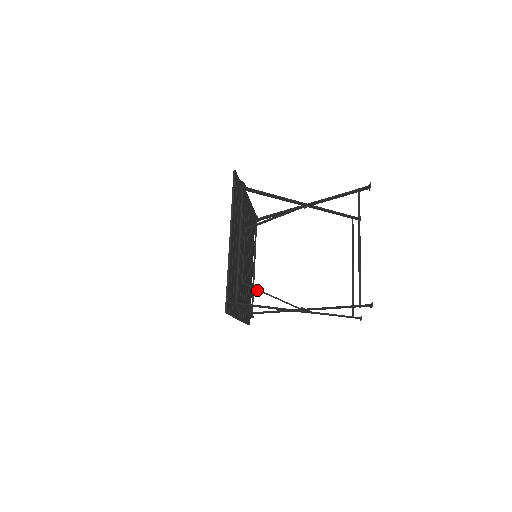
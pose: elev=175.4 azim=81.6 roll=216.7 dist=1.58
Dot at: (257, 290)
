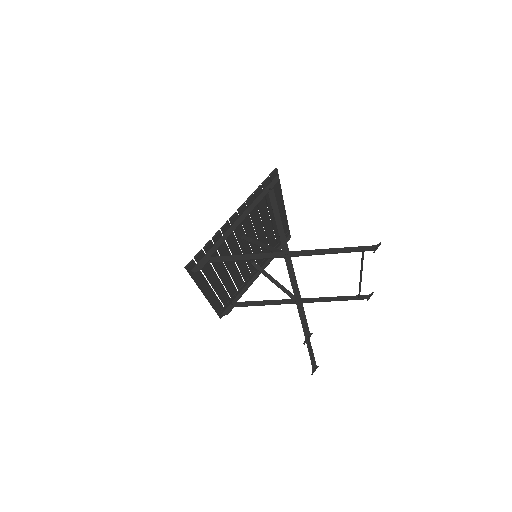
Dot at: (264, 270)
